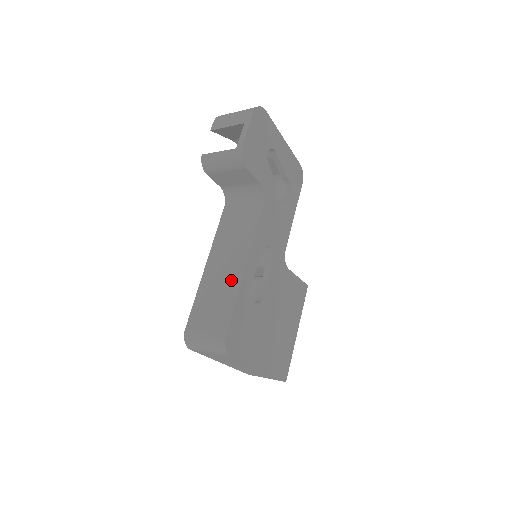
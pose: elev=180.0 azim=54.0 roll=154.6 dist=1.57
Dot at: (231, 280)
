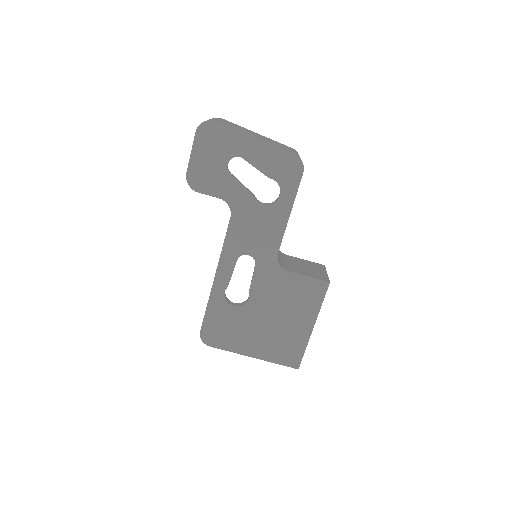
Dot at: occluded
